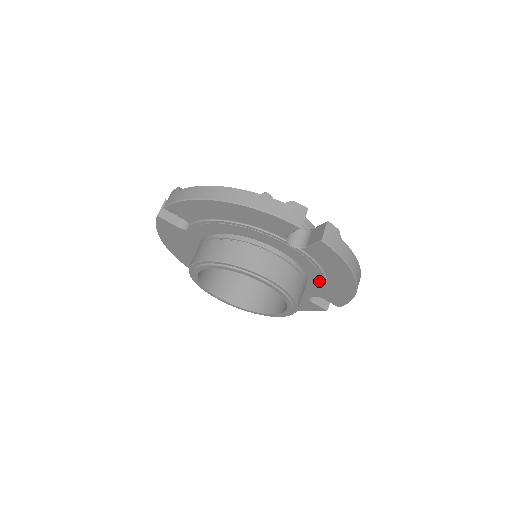
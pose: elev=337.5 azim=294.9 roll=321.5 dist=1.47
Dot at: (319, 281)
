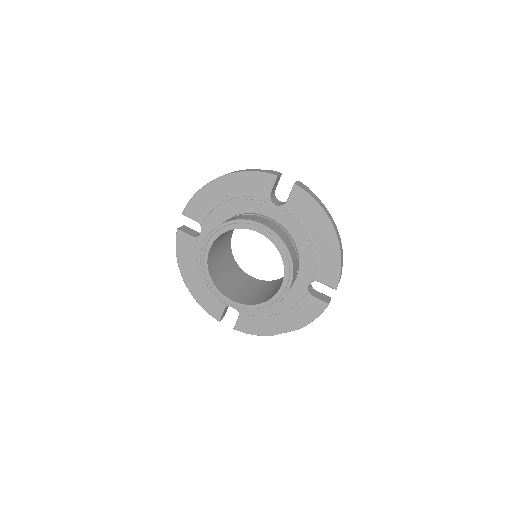
Dot at: (307, 247)
